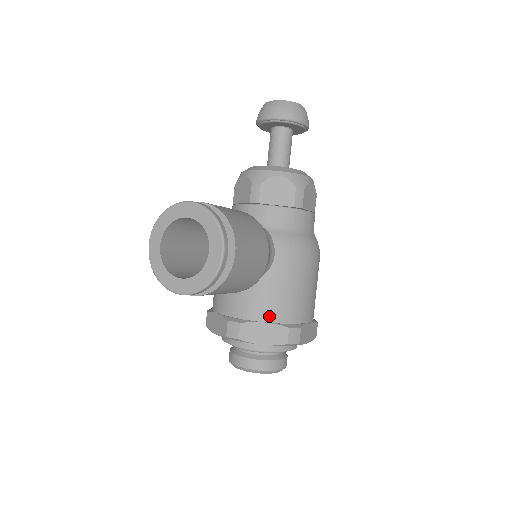
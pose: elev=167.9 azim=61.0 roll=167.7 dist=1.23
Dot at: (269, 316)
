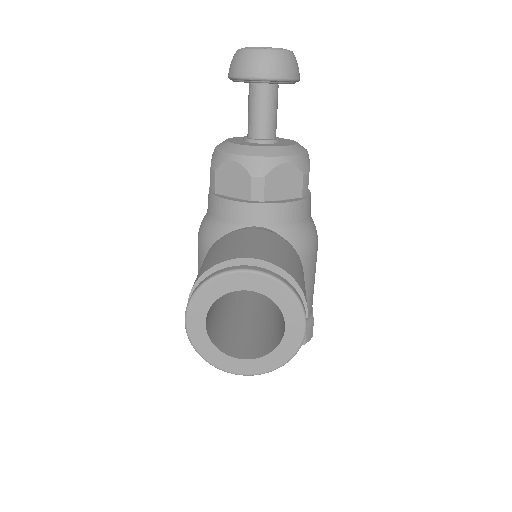
Dot at: occluded
